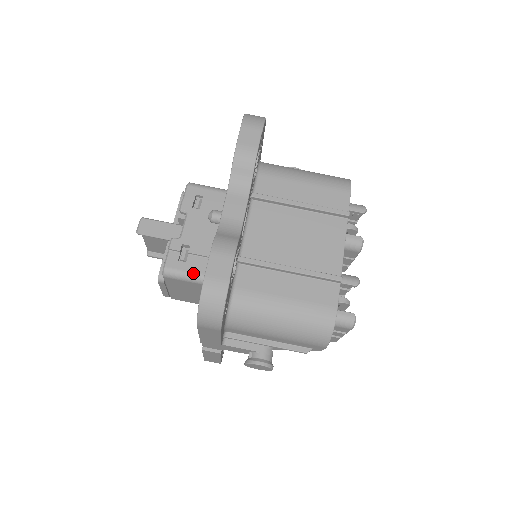
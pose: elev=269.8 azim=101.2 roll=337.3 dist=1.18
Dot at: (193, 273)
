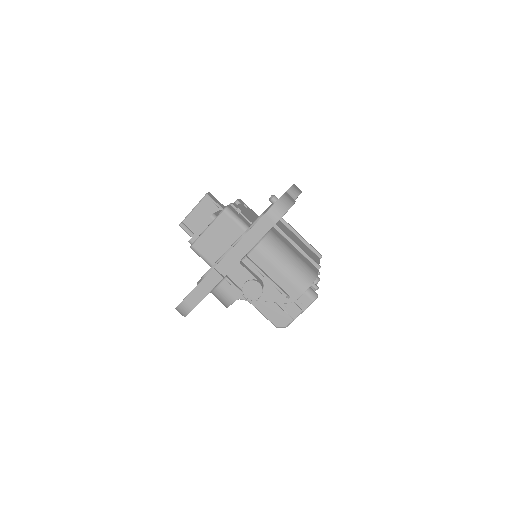
Dot at: (241, 219)
